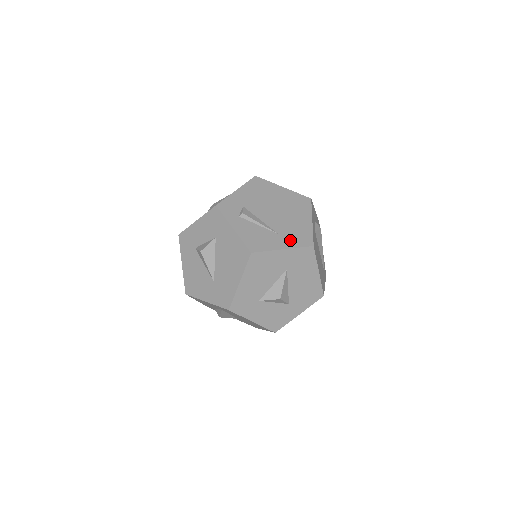
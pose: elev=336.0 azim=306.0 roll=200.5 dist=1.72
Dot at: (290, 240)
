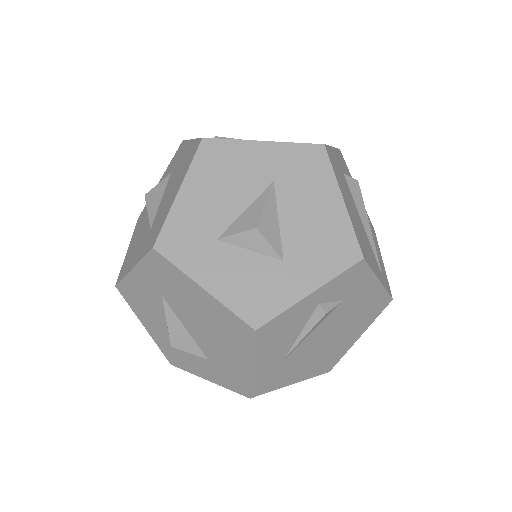
Dot at: occluded
